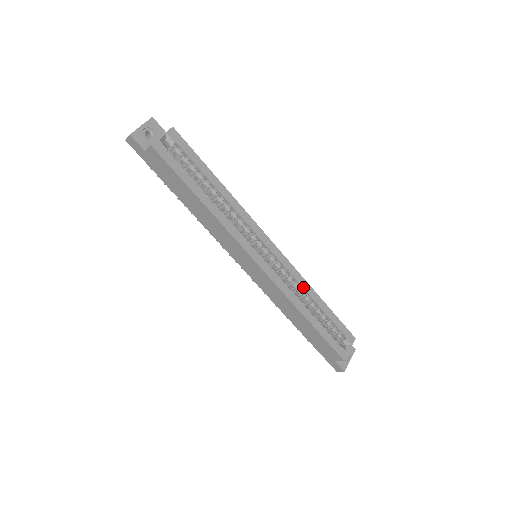
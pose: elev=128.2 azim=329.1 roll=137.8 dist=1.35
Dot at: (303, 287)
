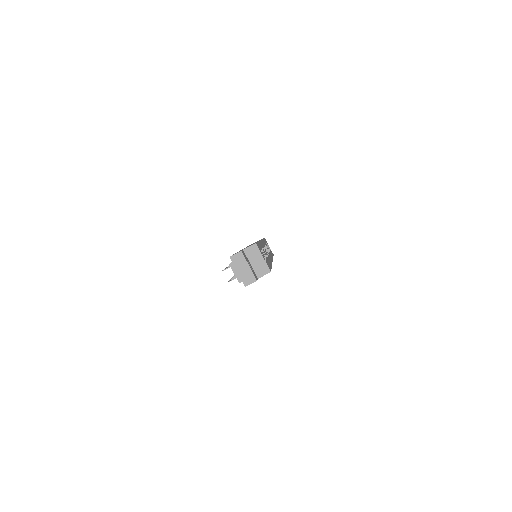
Dot at: occluded
